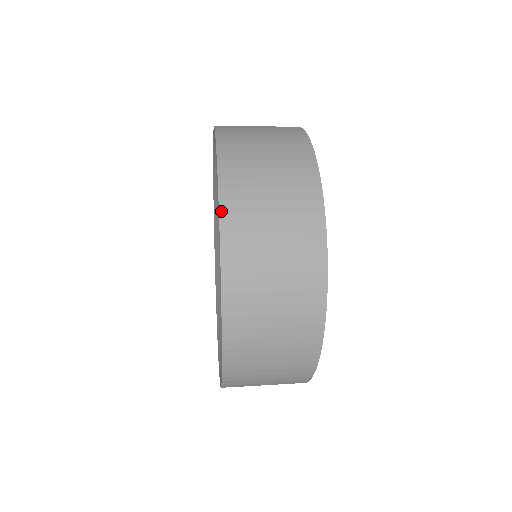
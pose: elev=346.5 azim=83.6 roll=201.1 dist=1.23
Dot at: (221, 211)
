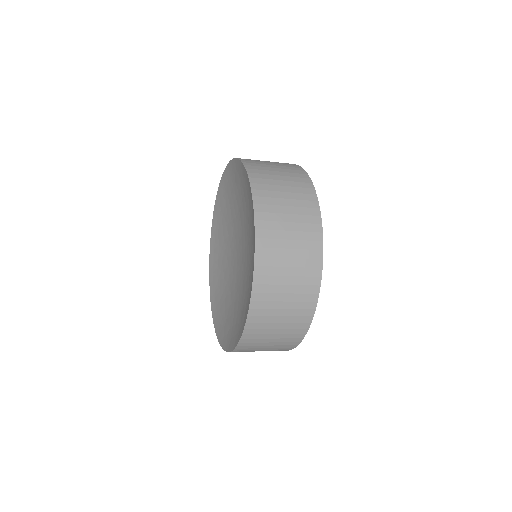
Dot at: (241, 160)
